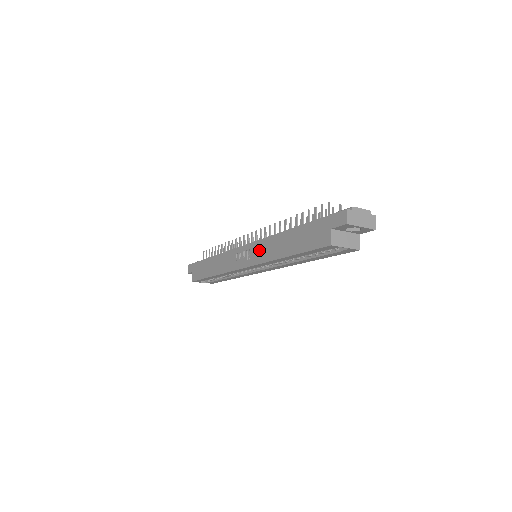
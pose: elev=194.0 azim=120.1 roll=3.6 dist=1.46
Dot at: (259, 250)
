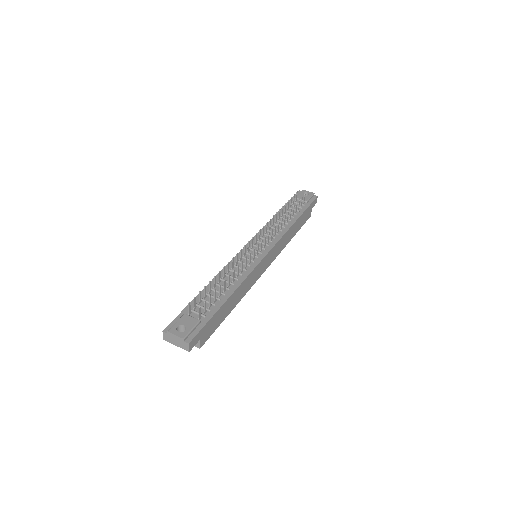
Dot at: occluded
